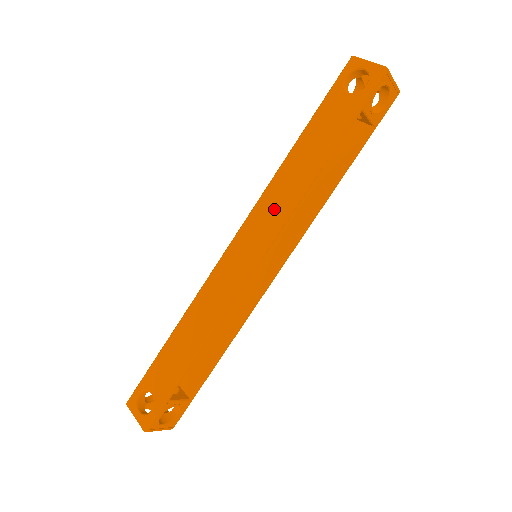
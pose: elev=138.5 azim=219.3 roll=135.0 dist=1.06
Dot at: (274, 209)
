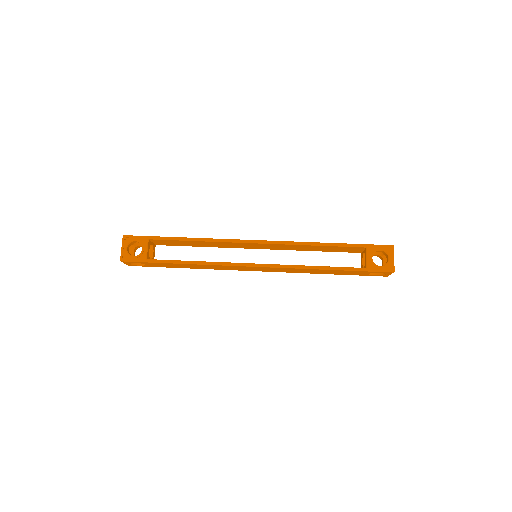
Dot at: occluded
